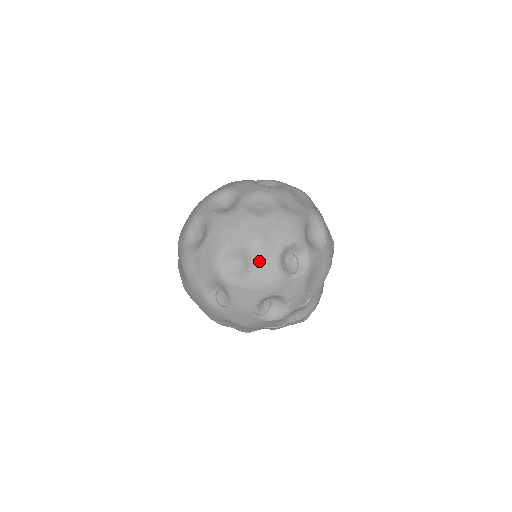
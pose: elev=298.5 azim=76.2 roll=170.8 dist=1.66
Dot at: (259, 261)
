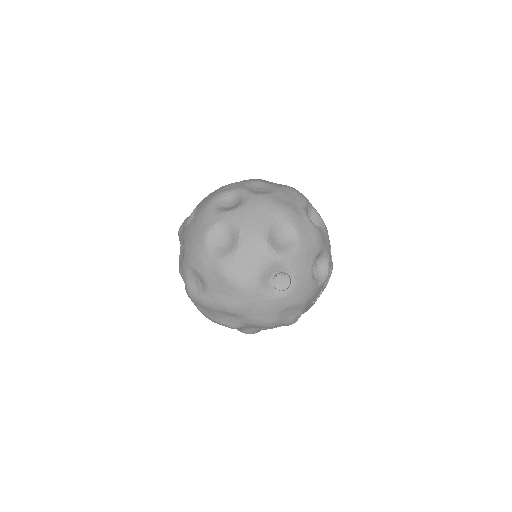
Dot at: (298, 225)
